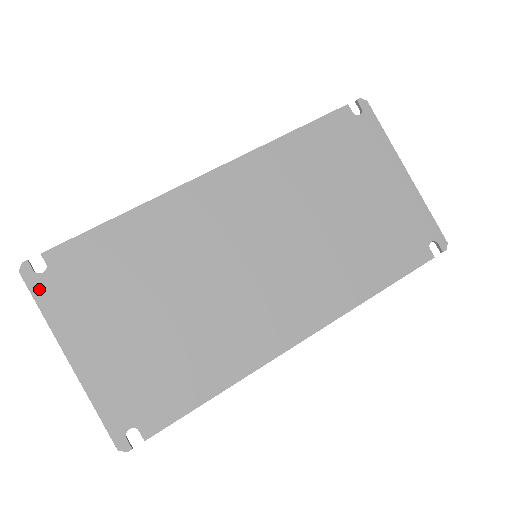
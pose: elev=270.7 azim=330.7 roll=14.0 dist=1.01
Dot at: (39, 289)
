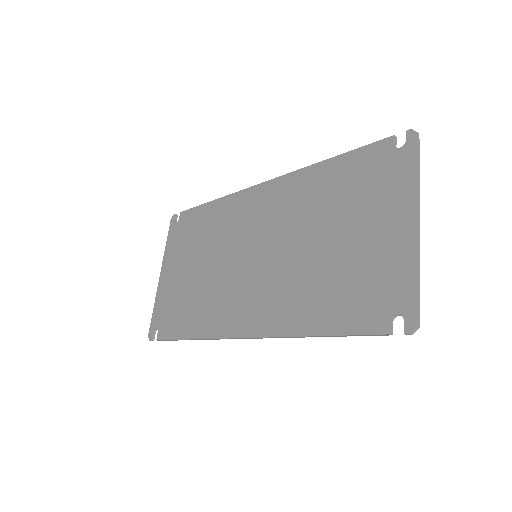
Dot at: (171, 231)
